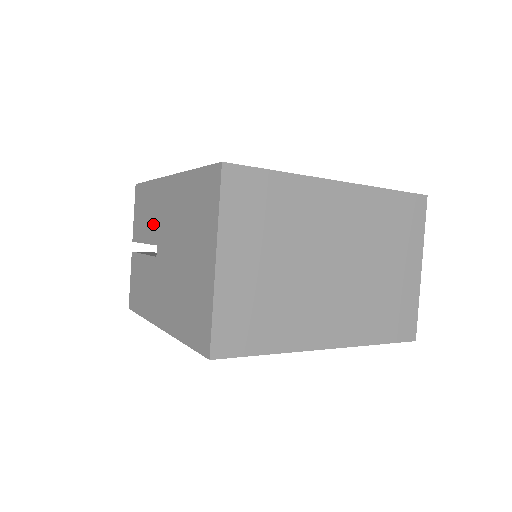
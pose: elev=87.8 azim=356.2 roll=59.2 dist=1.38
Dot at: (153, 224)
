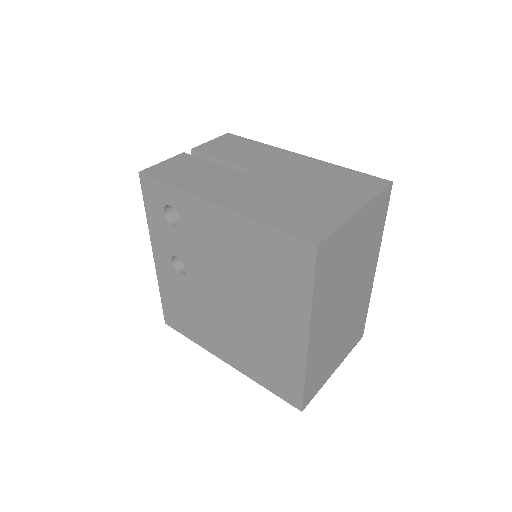
Dot at: (251, 159)
